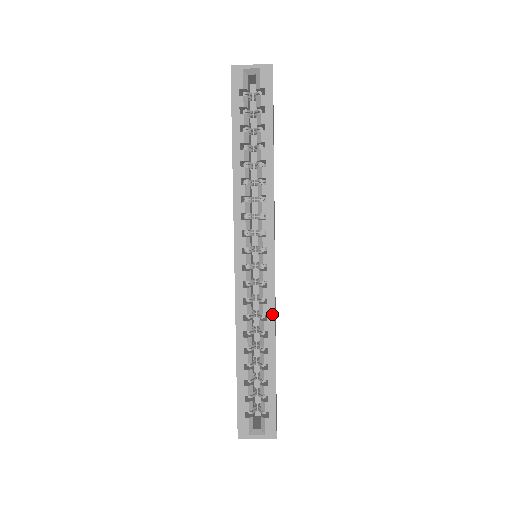
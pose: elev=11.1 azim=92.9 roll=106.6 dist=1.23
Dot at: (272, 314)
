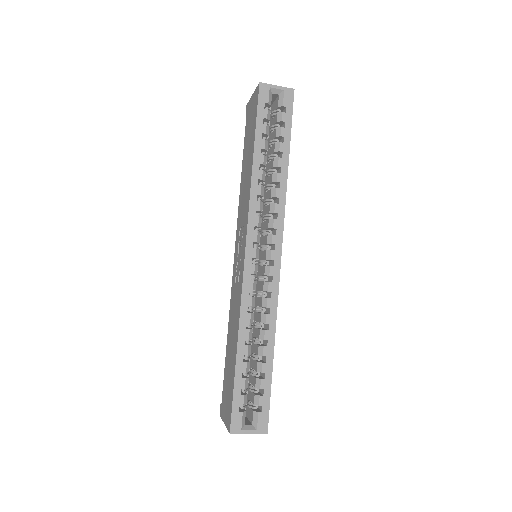
Dot at: (275, 308)
